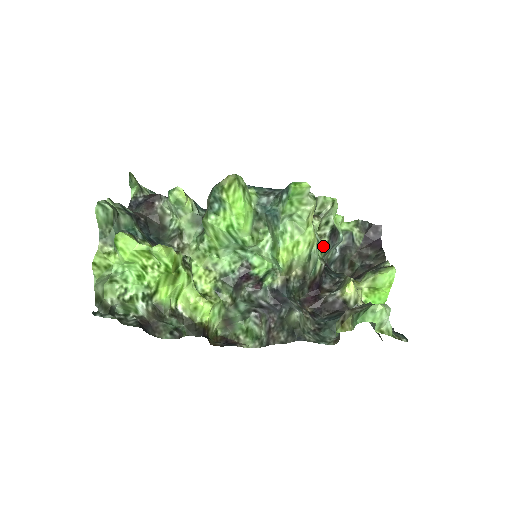
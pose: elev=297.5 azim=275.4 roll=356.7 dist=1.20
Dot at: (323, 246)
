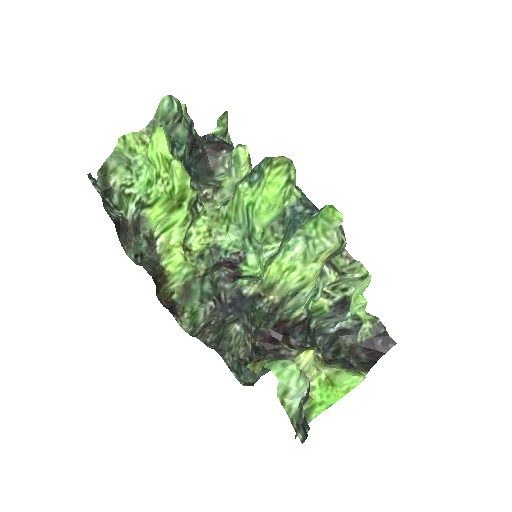
Dot at: (323, 306)
